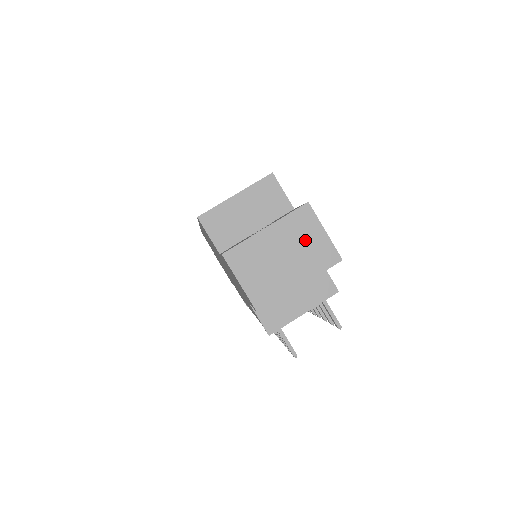
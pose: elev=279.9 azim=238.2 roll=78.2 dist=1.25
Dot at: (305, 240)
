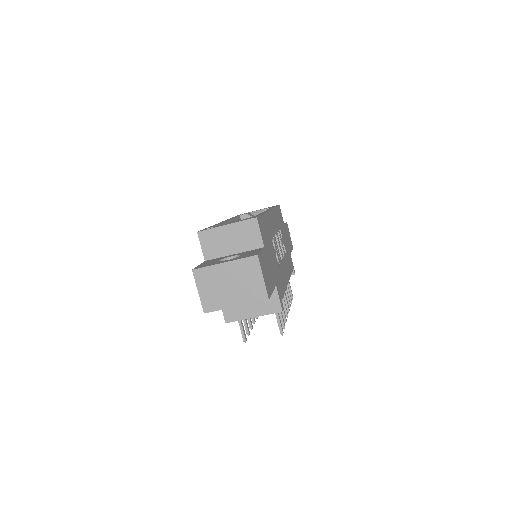
Dot at: (248, 279)
